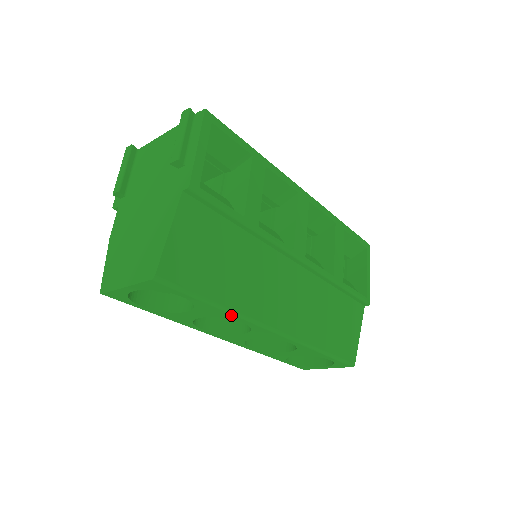
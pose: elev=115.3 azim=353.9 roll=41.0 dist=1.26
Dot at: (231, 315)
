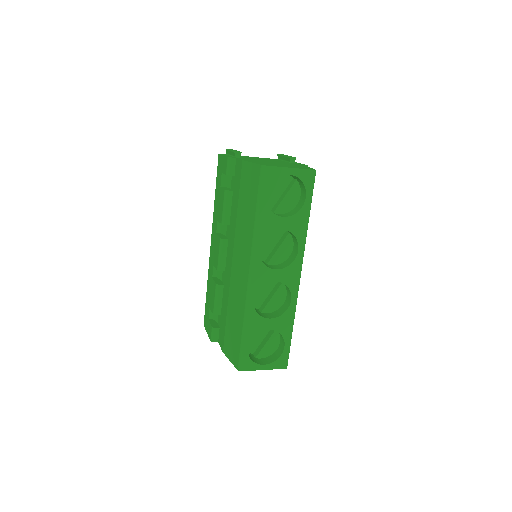
Dot at: (304, 235)
